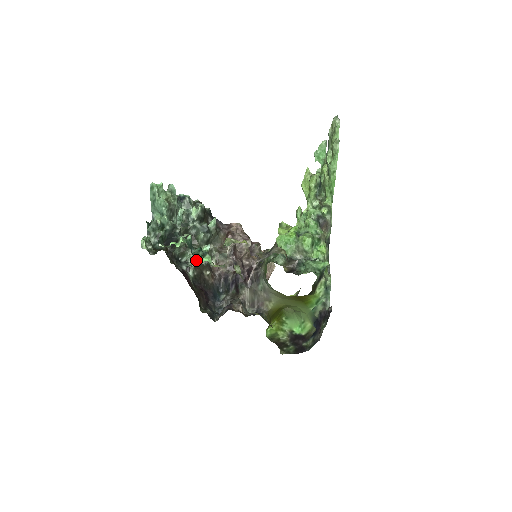
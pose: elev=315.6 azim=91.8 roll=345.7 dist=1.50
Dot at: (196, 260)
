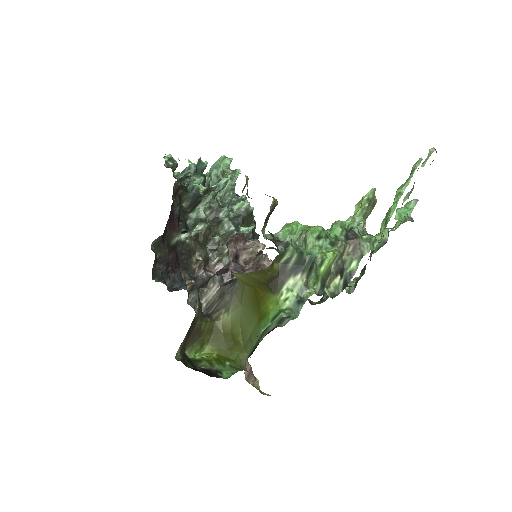
Dot at: (200, 235)
